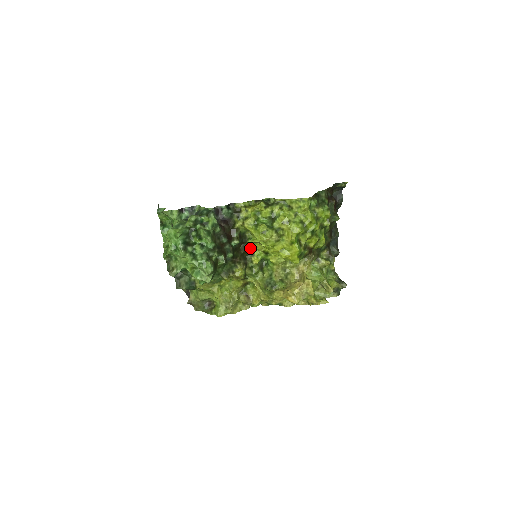
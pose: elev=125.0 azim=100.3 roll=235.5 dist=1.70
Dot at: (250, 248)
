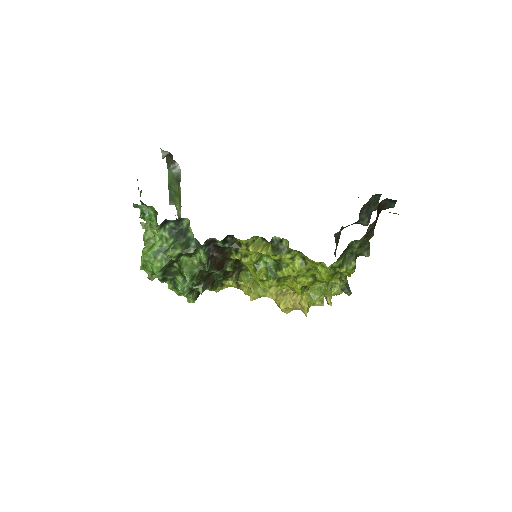
Dot at: occluded
